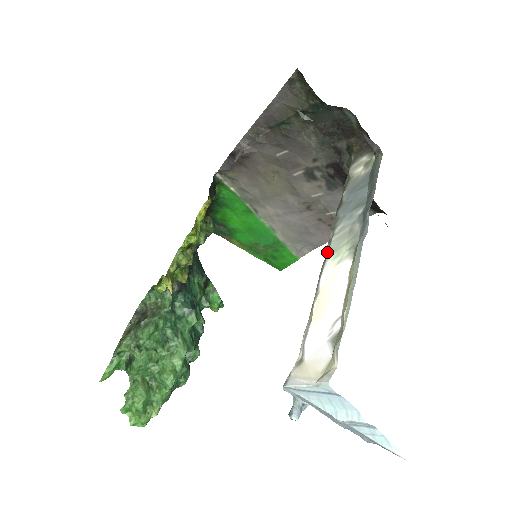
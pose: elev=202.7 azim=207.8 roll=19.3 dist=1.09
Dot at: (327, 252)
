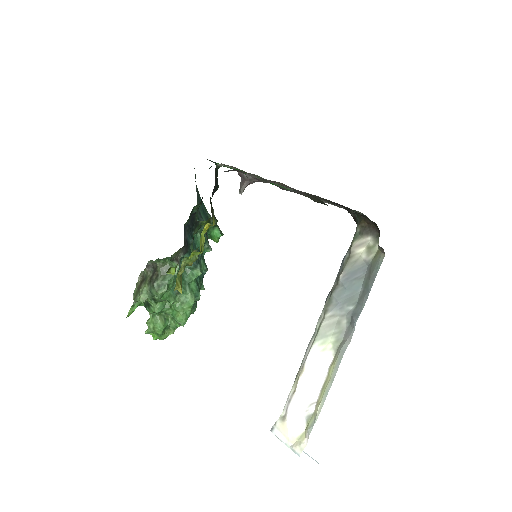
Dot at: (316, 332)
